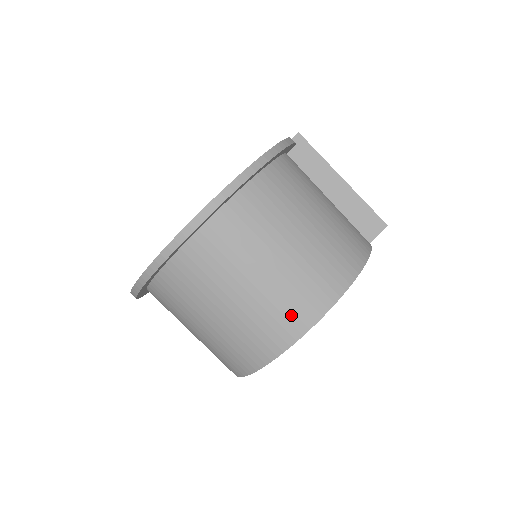
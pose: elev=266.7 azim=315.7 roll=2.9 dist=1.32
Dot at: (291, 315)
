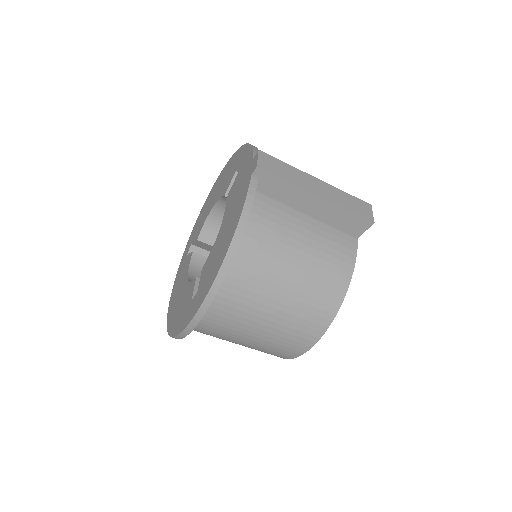
Dot at: (287, 349)
